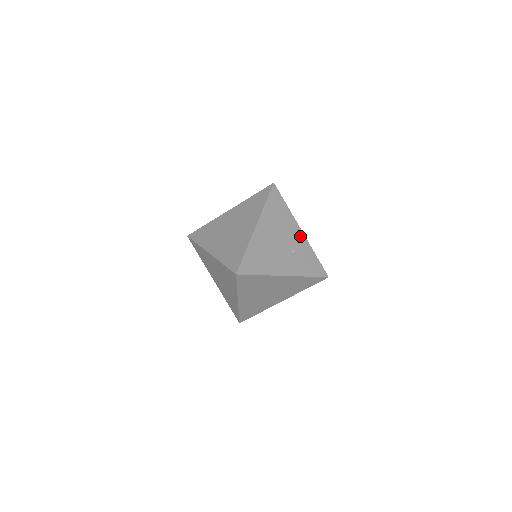
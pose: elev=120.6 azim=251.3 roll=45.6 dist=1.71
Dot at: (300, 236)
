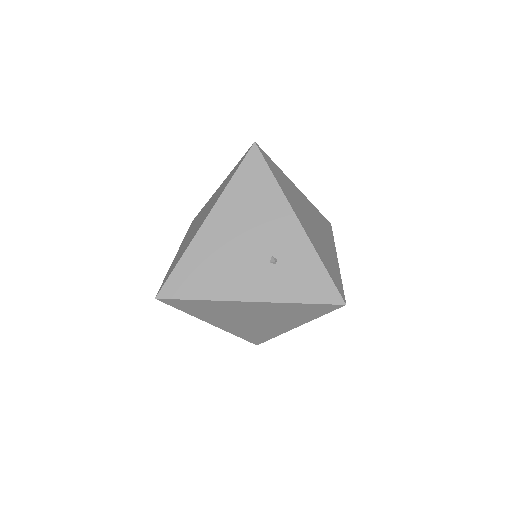
Dot at: (294, 231)
